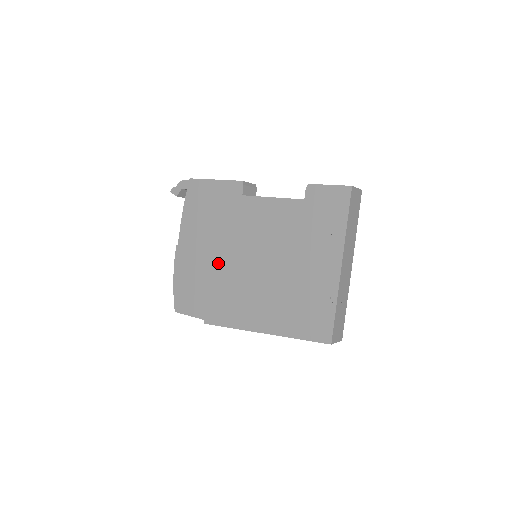
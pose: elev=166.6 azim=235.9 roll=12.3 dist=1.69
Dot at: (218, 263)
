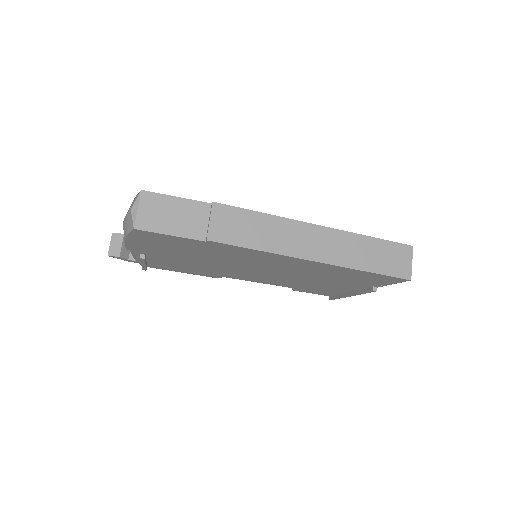
Dot at: occluded
